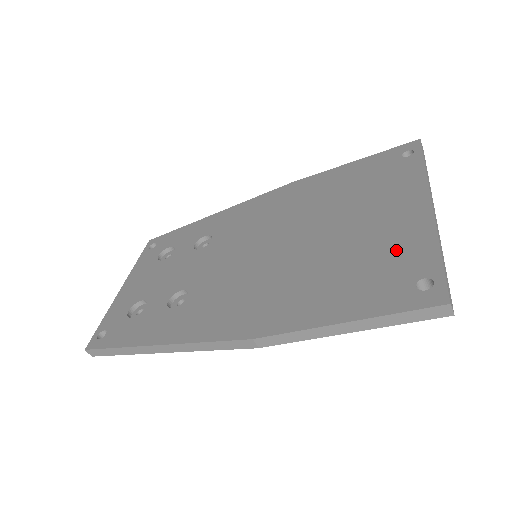
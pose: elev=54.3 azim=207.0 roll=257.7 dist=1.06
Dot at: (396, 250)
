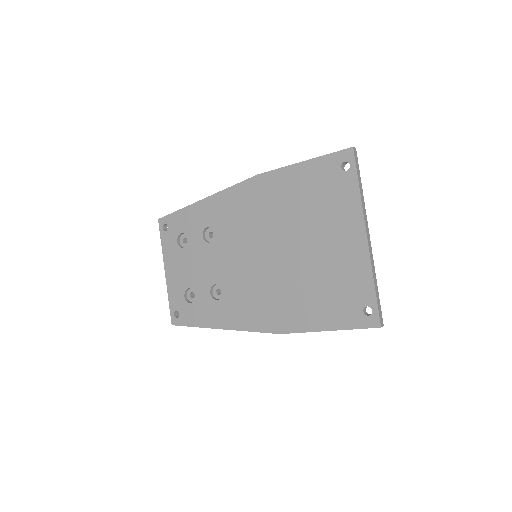
Dot at: (349, 279)
